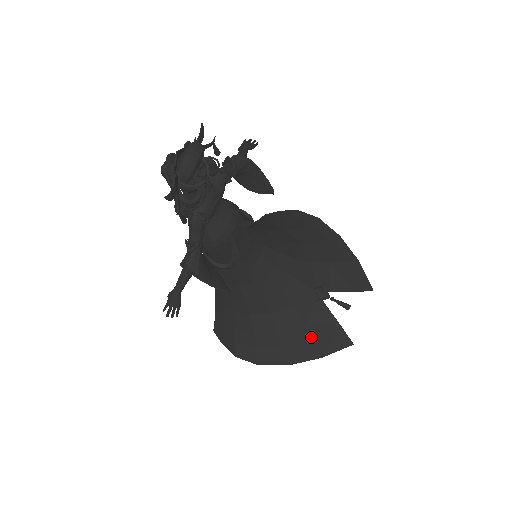
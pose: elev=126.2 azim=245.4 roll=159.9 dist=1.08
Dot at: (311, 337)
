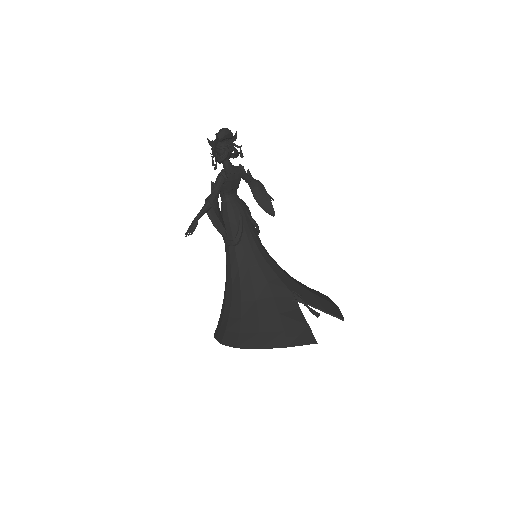
Dot at: (283, 326)
